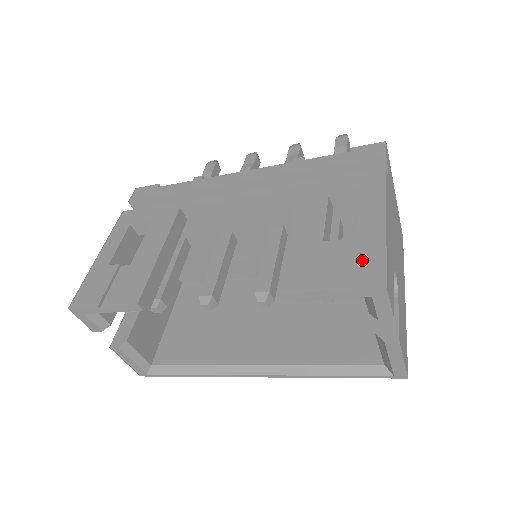
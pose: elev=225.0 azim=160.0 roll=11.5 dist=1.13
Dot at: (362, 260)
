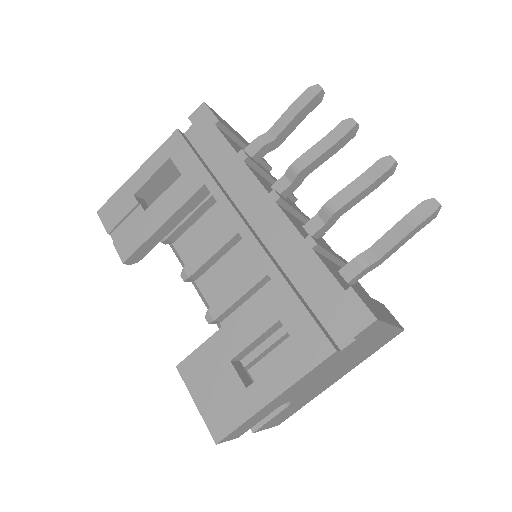
Dot at: (228, 409)
